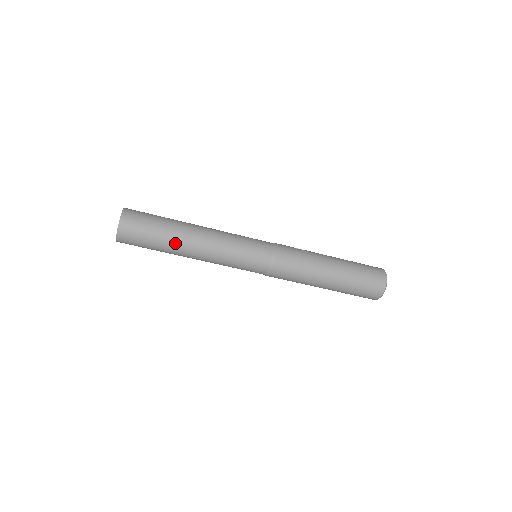
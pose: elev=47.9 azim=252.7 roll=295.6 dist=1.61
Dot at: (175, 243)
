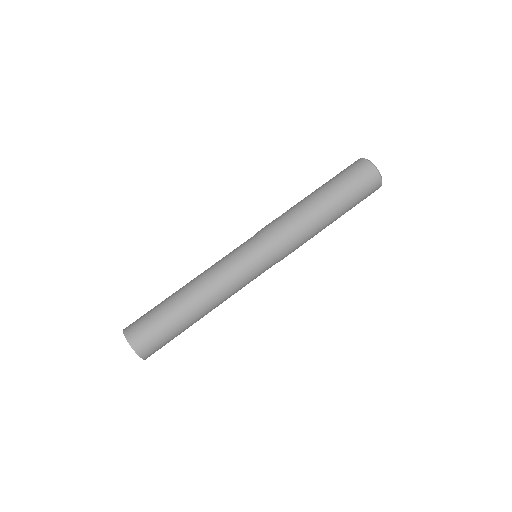
Dot at: (183, 310)
